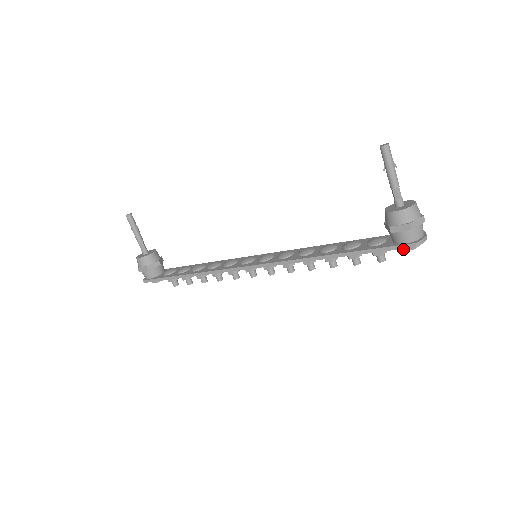
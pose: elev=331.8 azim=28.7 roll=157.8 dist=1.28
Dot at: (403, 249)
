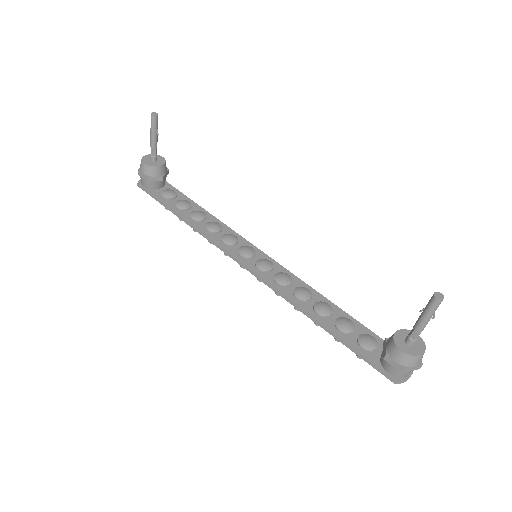
Dot at: occluded
